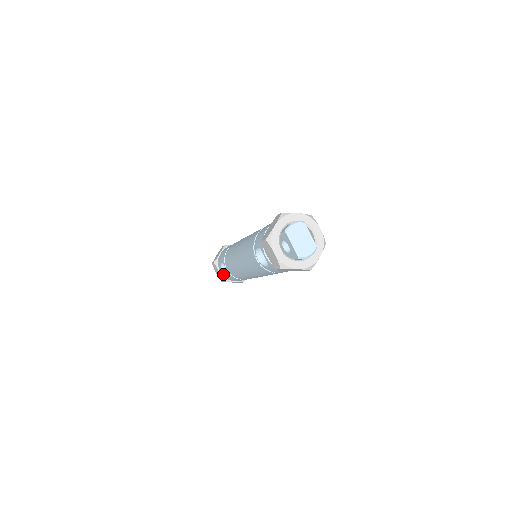
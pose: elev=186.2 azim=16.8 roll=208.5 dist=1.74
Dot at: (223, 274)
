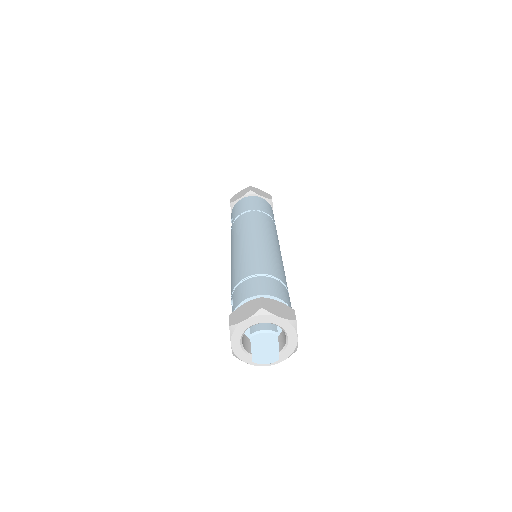
Dot at: occluded
